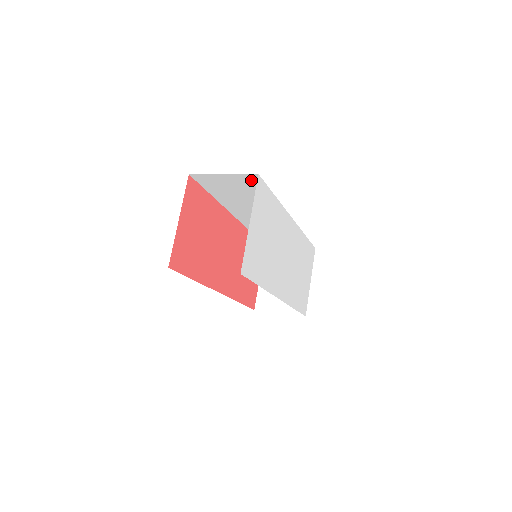
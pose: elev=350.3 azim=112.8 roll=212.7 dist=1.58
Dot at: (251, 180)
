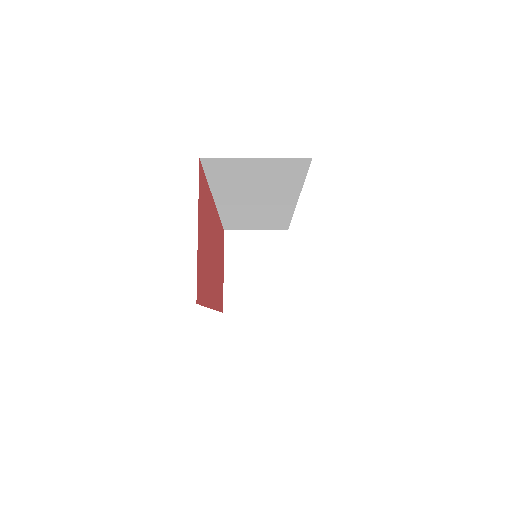
Dot at: (291, 165)
